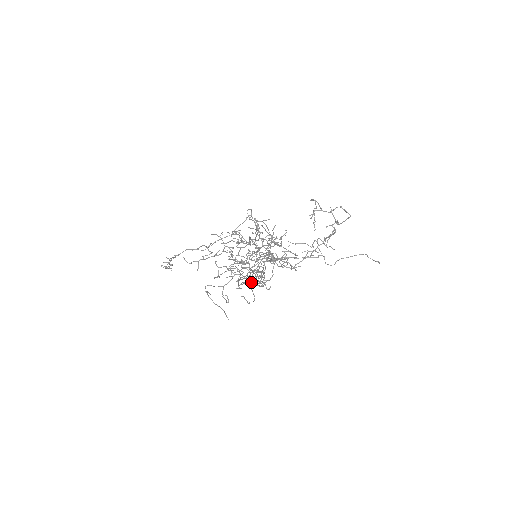
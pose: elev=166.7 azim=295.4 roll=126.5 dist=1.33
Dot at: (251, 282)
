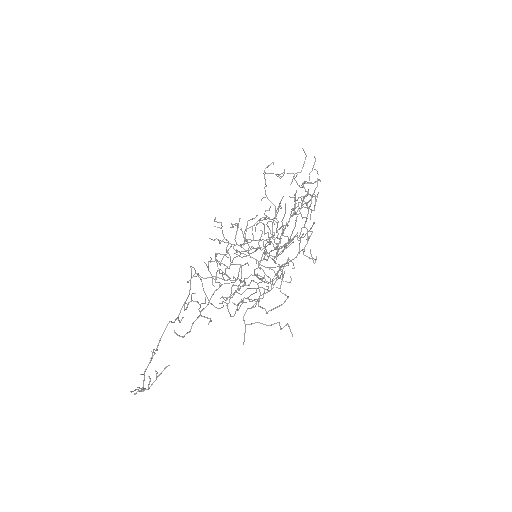
Dot at: occluded
